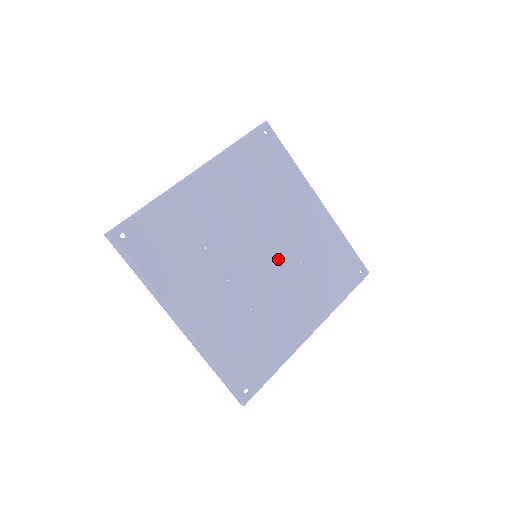
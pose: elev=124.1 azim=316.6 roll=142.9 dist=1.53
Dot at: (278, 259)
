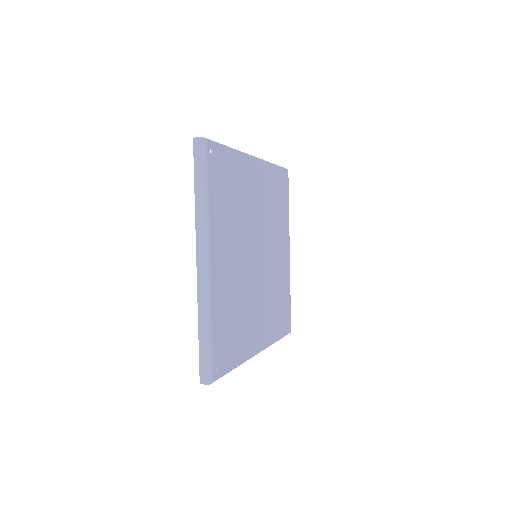
Dot at: (264, 271)
